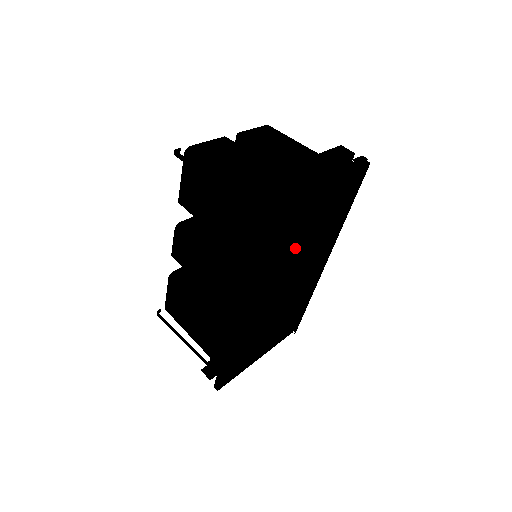
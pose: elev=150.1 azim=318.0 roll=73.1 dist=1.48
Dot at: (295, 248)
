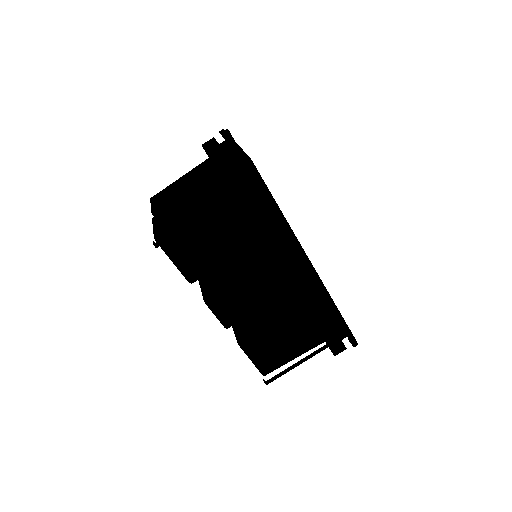
Dot at: occluded
